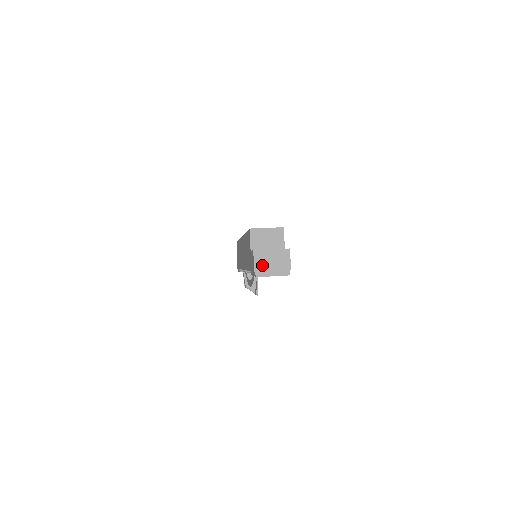
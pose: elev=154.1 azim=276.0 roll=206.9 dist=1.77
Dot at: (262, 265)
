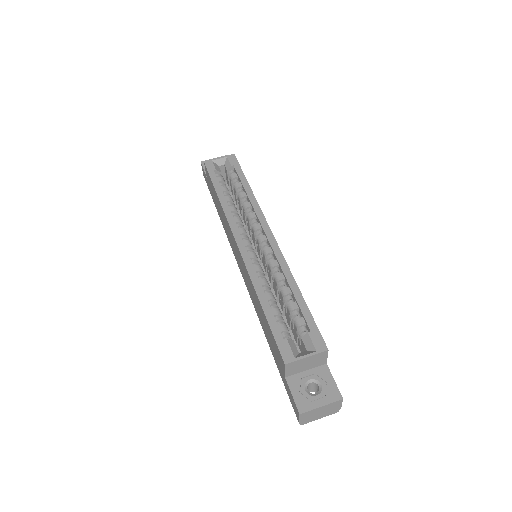
Dot at: (309, 418)
